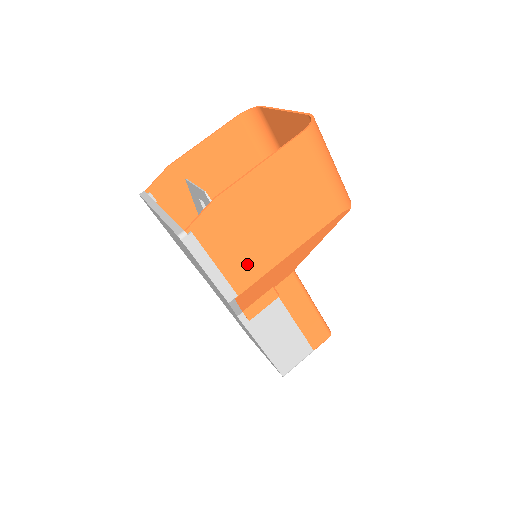
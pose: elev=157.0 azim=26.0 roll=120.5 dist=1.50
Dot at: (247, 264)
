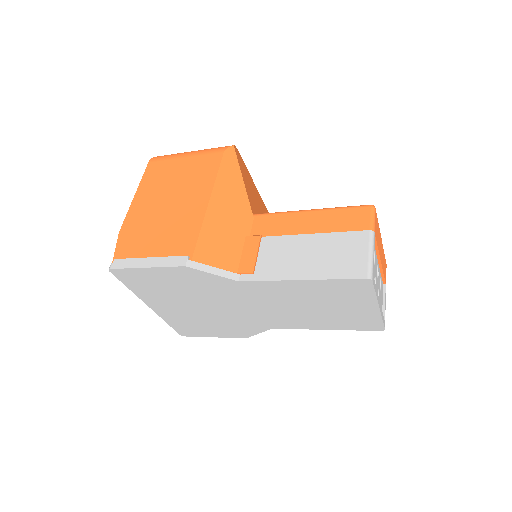
Dot at: (178, 236)
